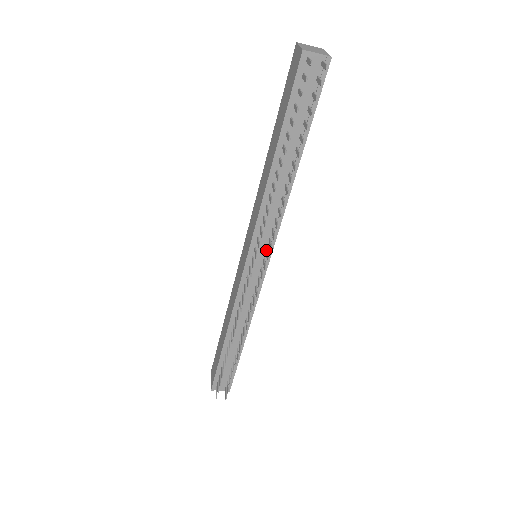
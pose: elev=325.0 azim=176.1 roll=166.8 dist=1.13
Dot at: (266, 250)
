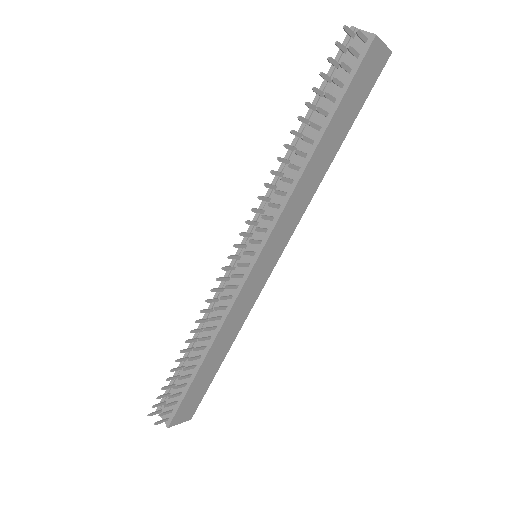
Dot at: (259, 241)
